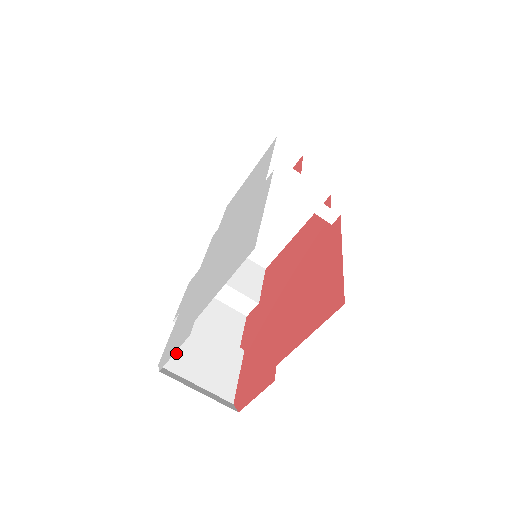
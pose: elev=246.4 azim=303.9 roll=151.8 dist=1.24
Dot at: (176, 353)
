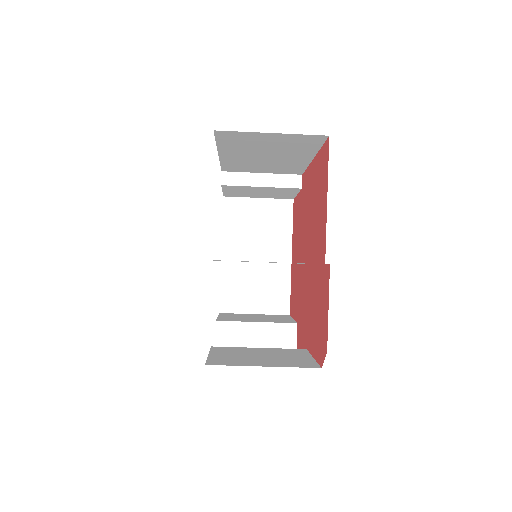
Dot at: (223, 359)
